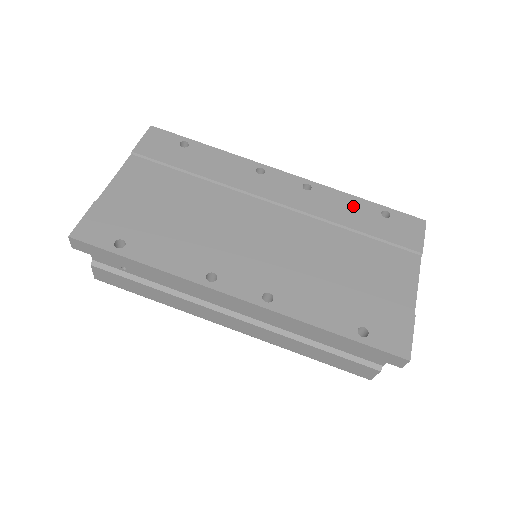
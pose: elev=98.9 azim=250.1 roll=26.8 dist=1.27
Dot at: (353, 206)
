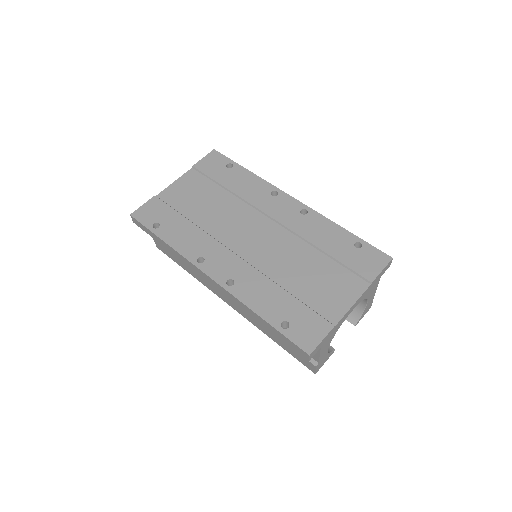
Dot at: (333, 233)
